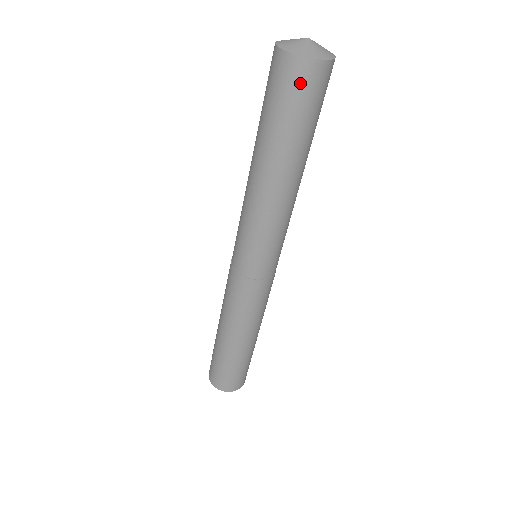
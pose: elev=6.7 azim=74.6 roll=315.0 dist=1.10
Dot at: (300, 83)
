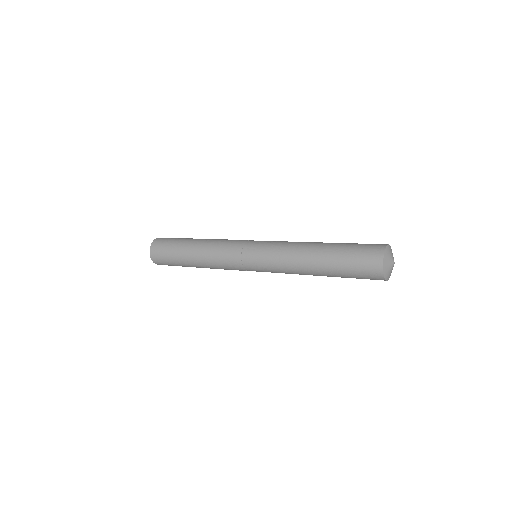
Dot at: (373, 279)
